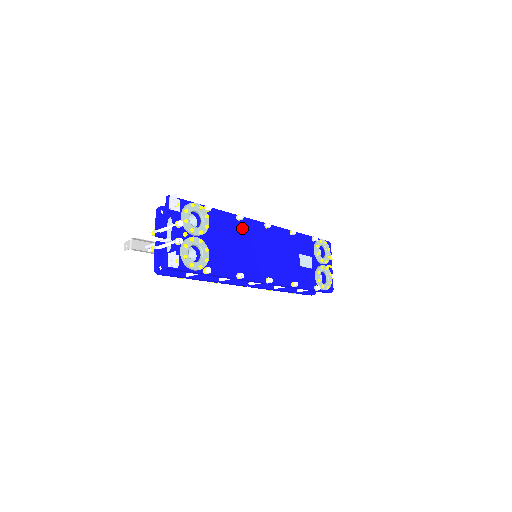
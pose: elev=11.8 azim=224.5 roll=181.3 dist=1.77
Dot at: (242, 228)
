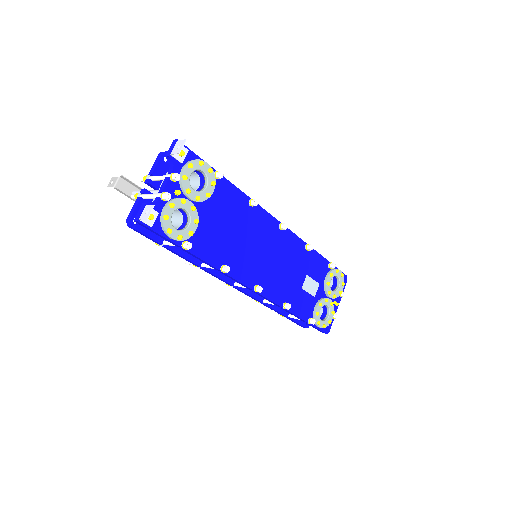
Dot at: (251, 216)
